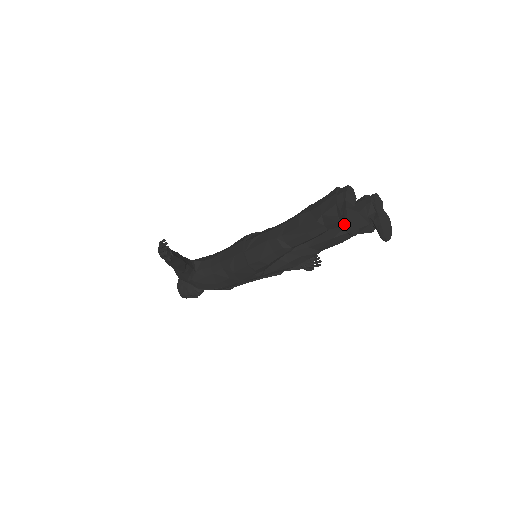
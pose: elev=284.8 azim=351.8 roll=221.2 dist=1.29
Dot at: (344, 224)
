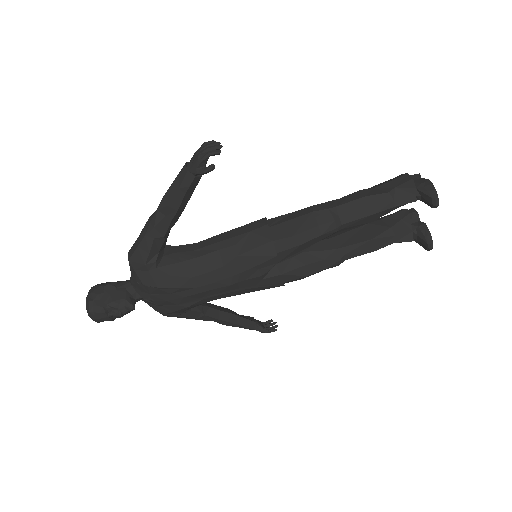
Dot at: (429, 191)
